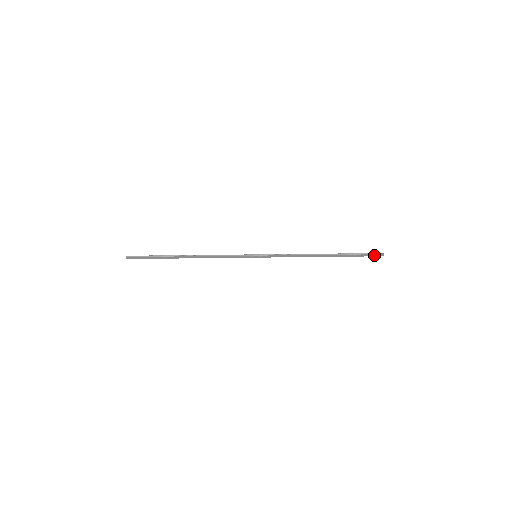
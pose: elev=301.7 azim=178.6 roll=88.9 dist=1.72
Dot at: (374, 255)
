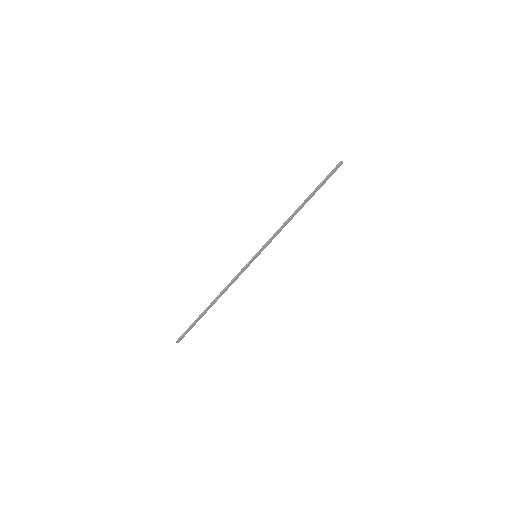
Dot at: (336, 169)
